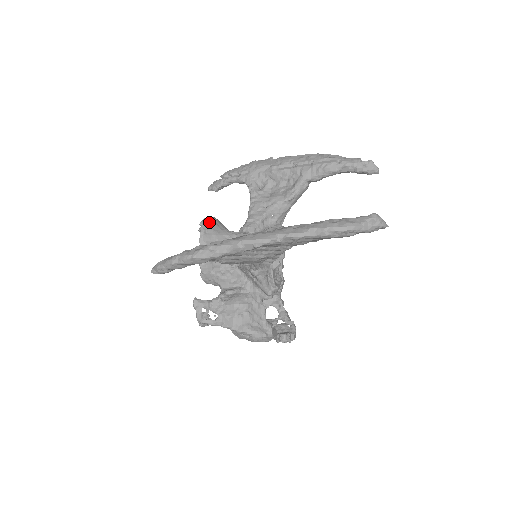
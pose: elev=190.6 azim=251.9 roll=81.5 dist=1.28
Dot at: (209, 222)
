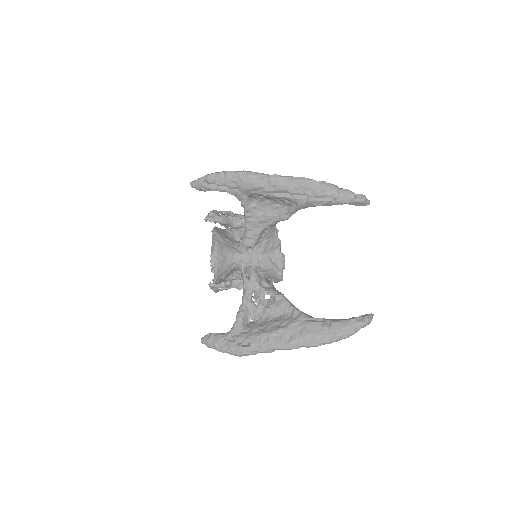
Dot at: (218, 261)
